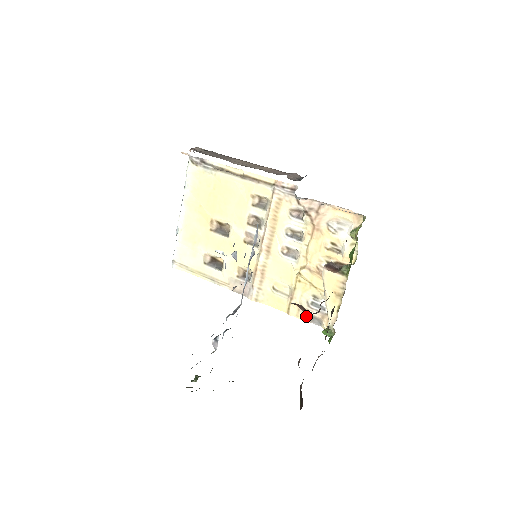
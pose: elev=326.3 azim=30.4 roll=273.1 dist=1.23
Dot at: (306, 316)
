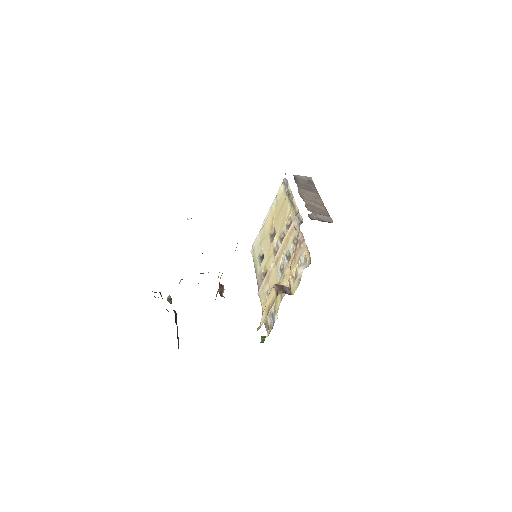
Dot at: (266, 321)
